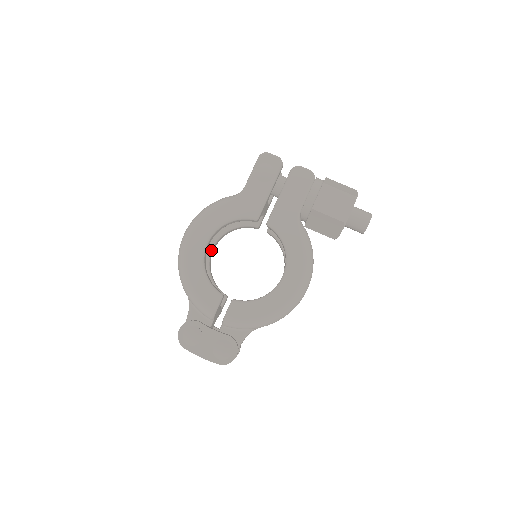
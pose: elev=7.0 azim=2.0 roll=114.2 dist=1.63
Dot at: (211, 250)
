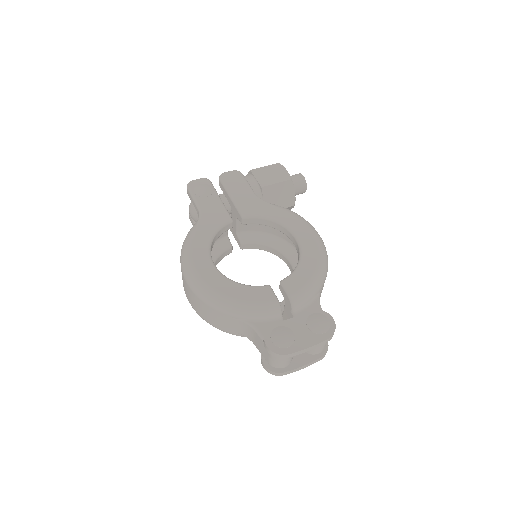
Dot at: occluded
